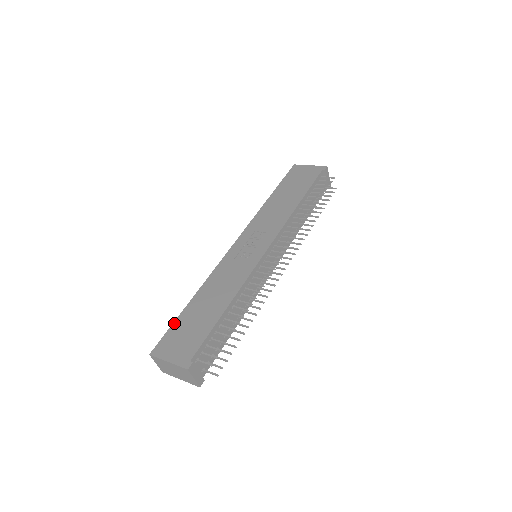
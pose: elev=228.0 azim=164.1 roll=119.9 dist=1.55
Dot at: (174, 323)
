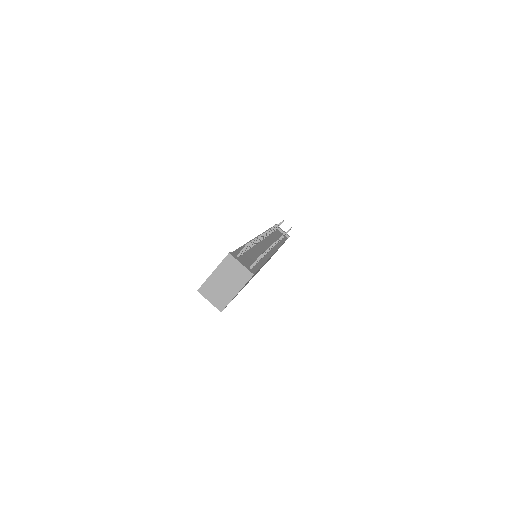
Dot at: occluded
